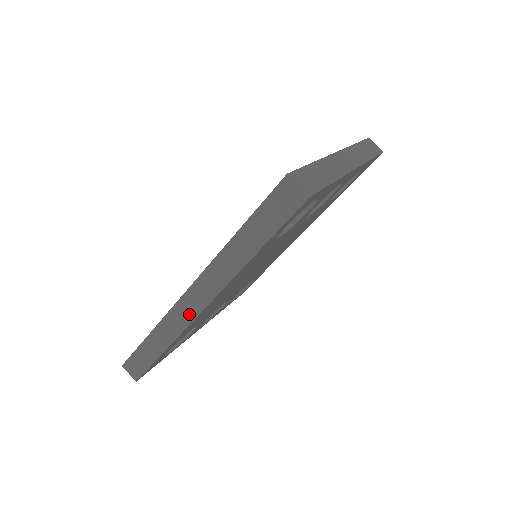
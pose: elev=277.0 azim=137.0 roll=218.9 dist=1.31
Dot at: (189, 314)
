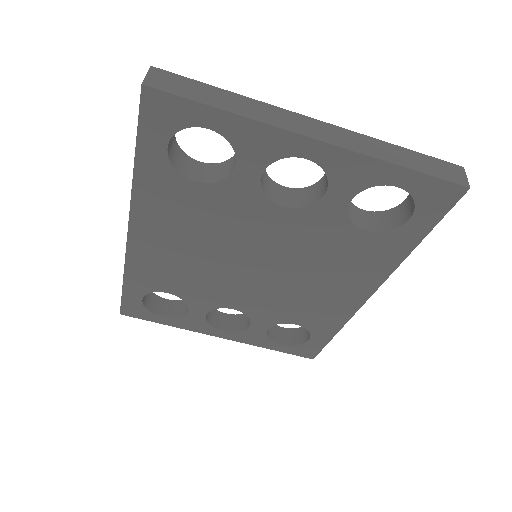
Dot at: occluded
